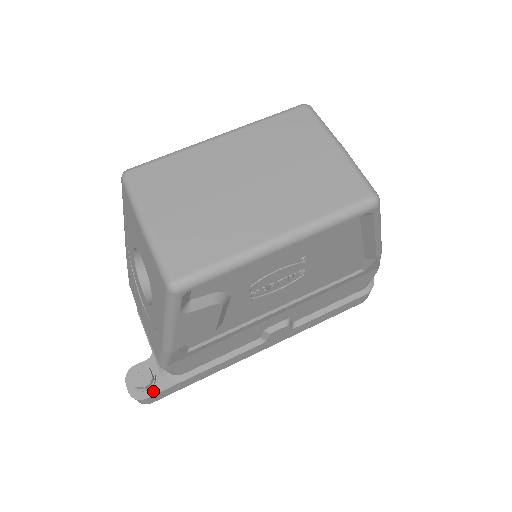
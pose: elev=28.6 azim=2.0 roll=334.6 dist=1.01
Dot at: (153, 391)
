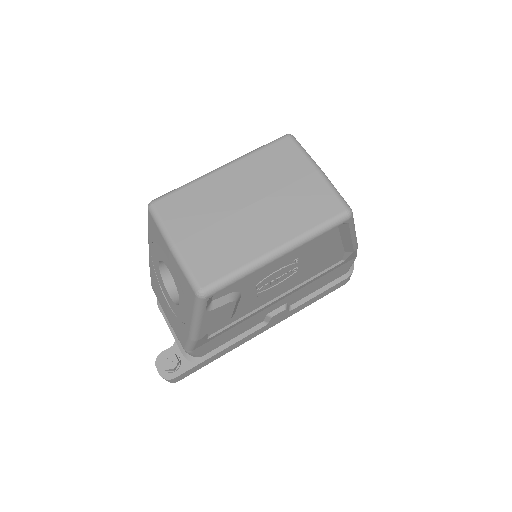
Dot at: (180, 372)
